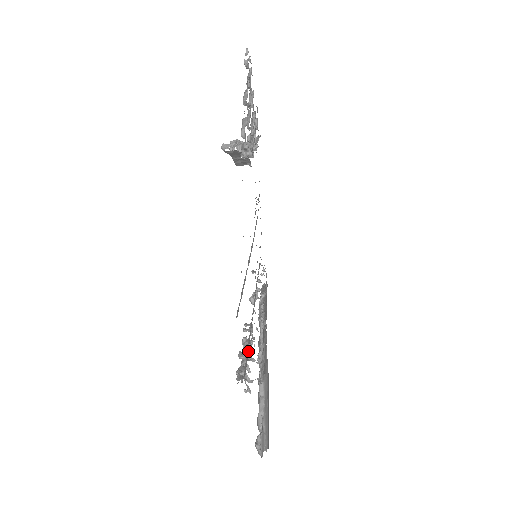
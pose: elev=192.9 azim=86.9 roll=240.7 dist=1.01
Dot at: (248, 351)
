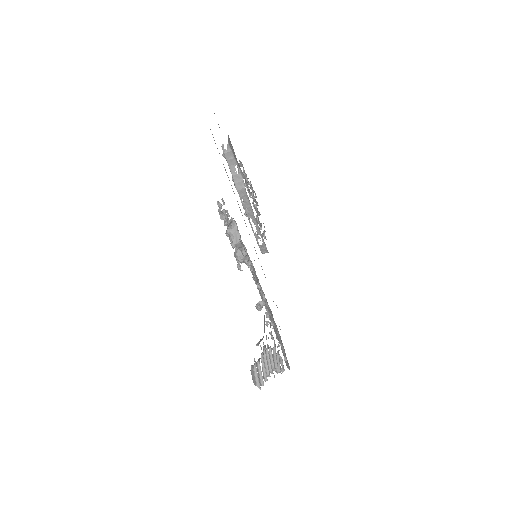
Dot at: occluded
